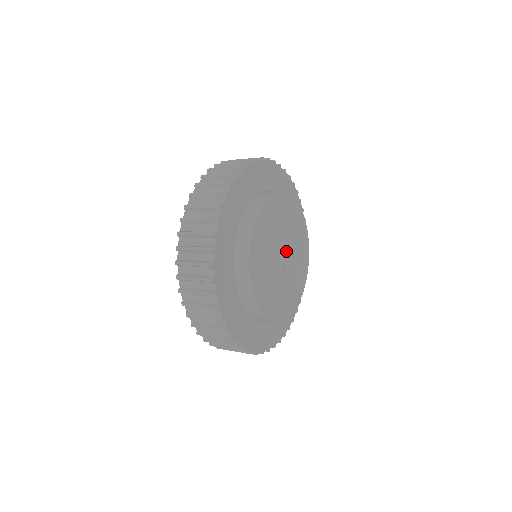
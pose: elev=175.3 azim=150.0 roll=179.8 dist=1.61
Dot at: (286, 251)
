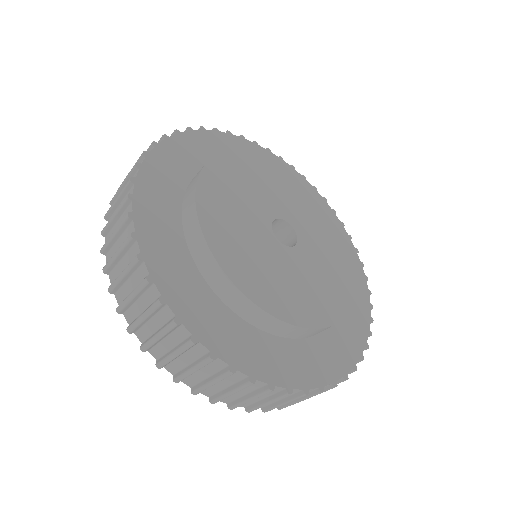
Dot at: (295, 234)
